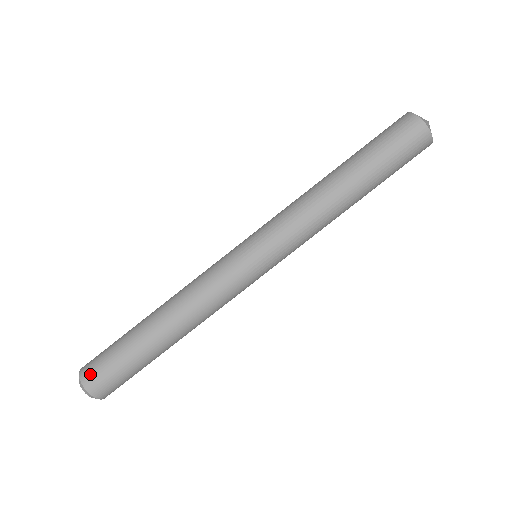
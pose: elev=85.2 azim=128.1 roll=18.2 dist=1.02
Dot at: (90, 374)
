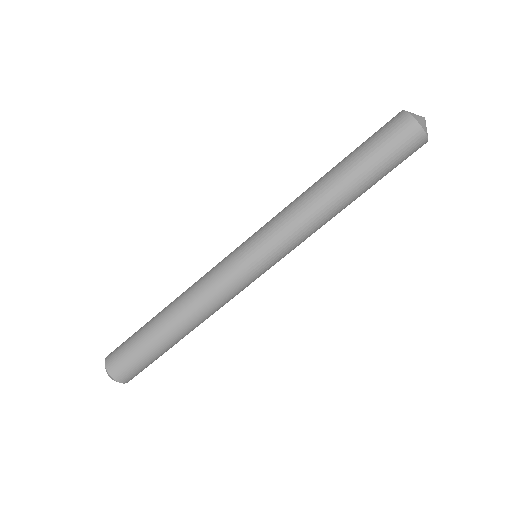
Dot at: (120, 372)
